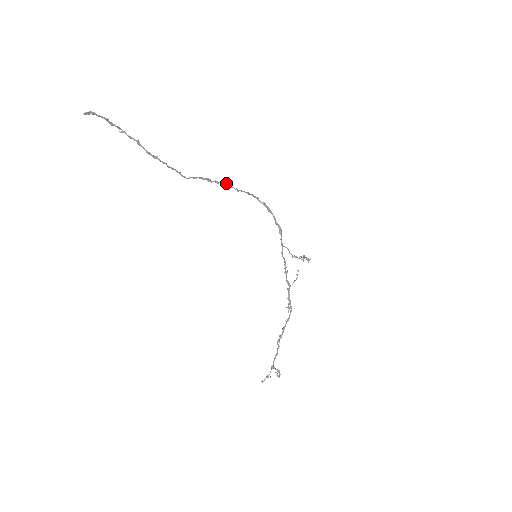
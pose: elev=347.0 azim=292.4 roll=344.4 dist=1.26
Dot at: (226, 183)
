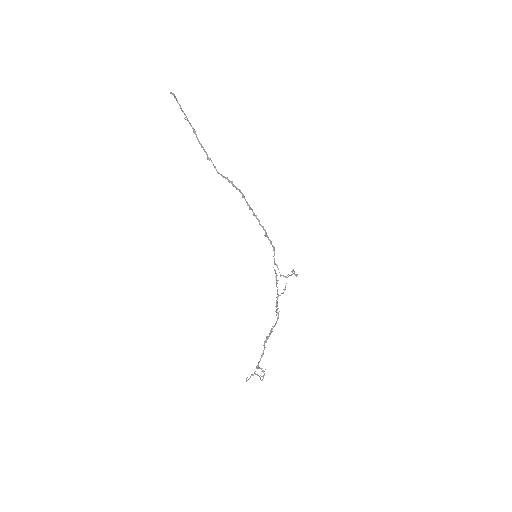
Dot at: (242, 193)
